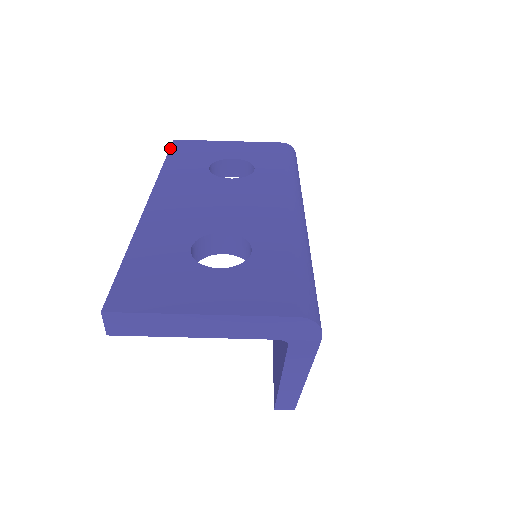
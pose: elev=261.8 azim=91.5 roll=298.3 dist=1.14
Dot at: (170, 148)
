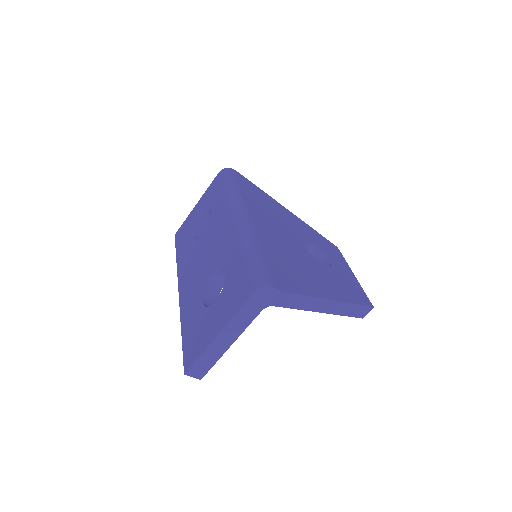
Dot at: (175, 243)
